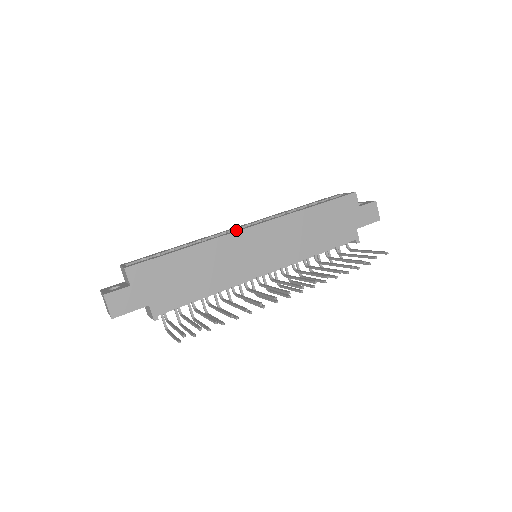
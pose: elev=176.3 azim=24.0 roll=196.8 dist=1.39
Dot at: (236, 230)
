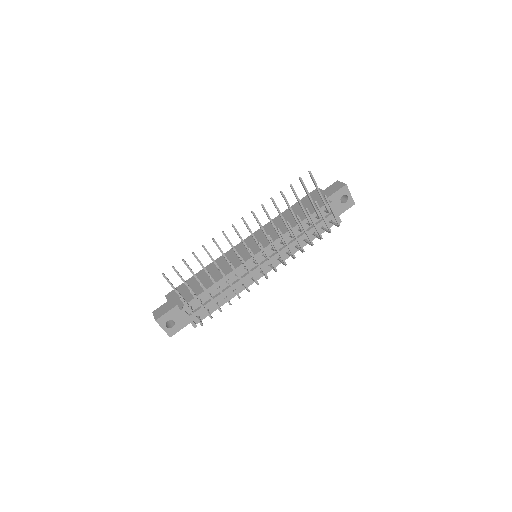
Dot at: occluded
